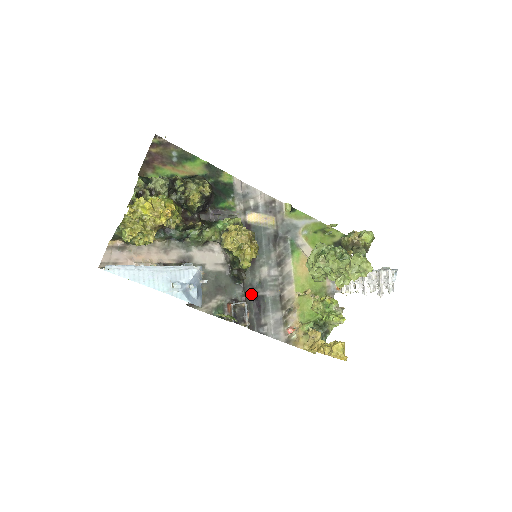
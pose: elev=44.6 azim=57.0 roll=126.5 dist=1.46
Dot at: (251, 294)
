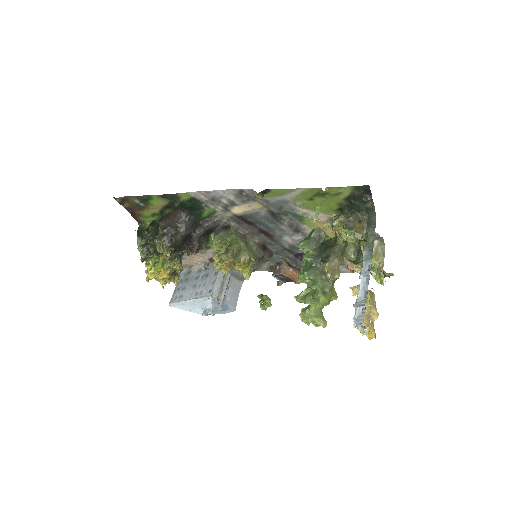
Dot at: (291, 254)
